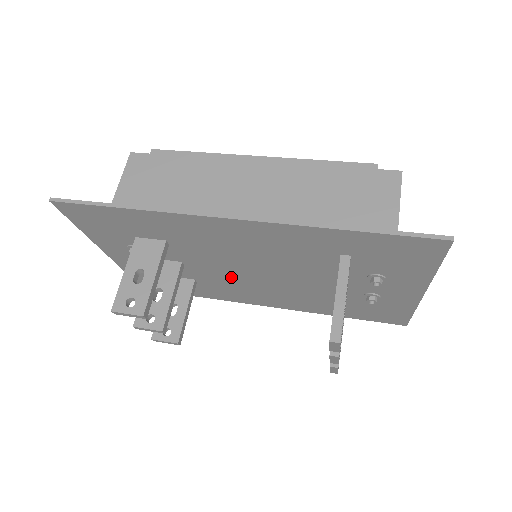
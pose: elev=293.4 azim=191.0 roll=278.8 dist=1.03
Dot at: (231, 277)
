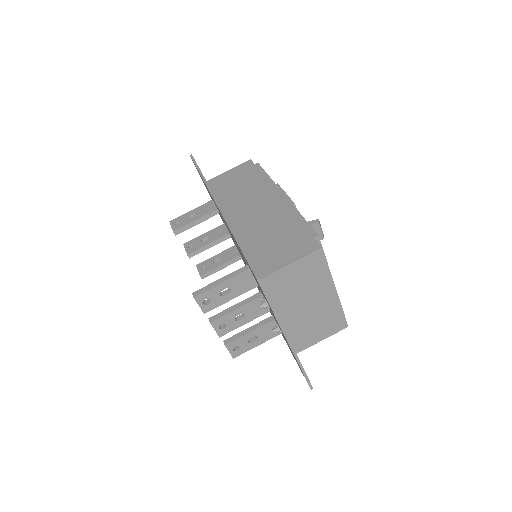
Dot at: occluded
